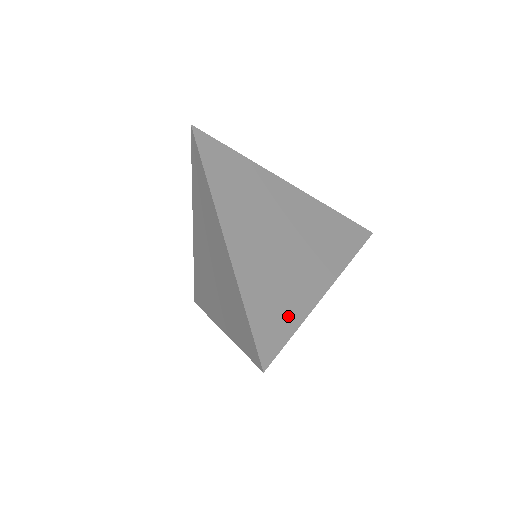
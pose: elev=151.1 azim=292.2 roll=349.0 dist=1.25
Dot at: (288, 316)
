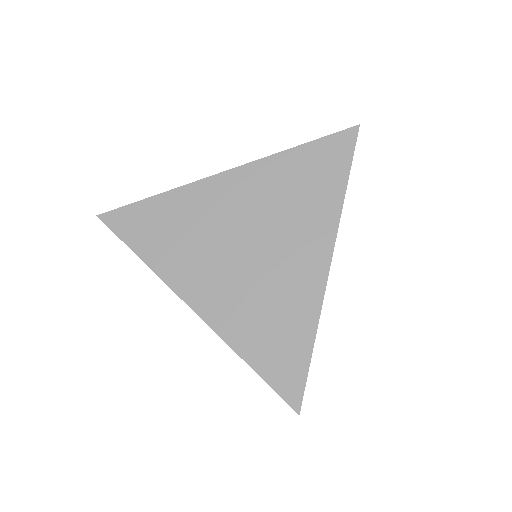
Dot at: occluded
